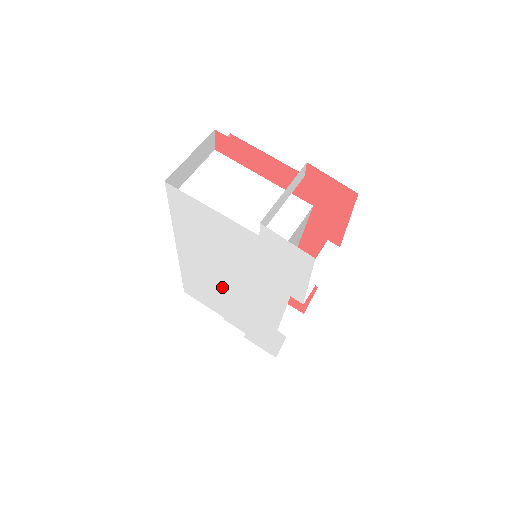
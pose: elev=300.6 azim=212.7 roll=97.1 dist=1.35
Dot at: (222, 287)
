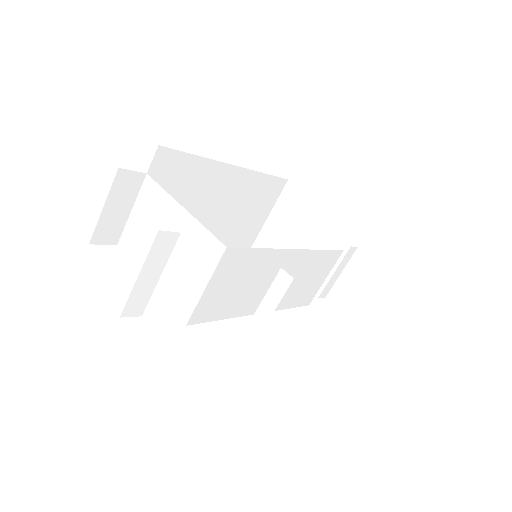
Dot at: occluded
